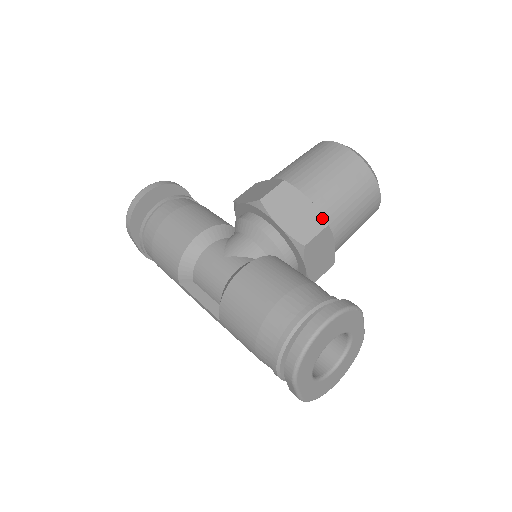
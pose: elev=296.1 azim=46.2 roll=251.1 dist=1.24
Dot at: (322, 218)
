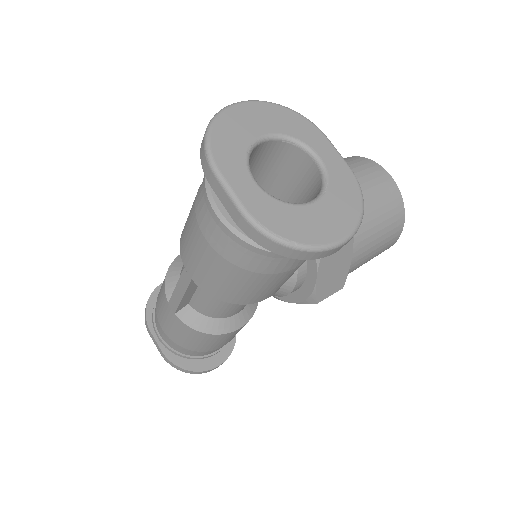
Dot at: occluded
